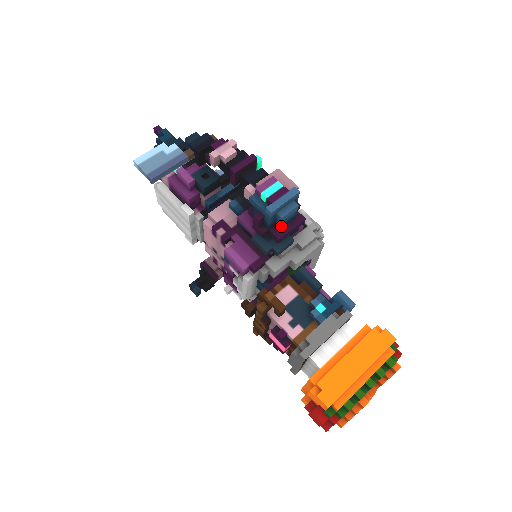
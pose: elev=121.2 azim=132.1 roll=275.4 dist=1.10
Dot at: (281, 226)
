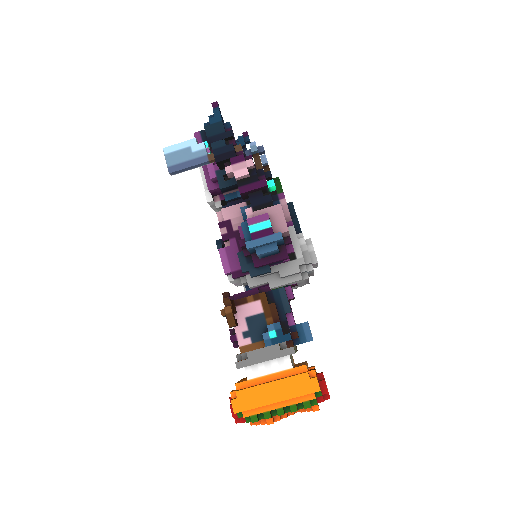
Dot at: (261, 257)
